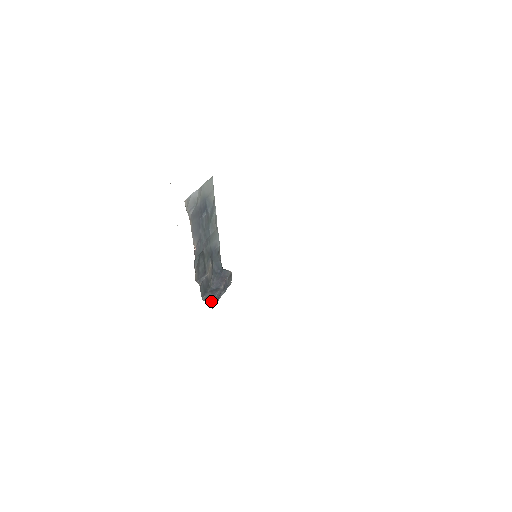
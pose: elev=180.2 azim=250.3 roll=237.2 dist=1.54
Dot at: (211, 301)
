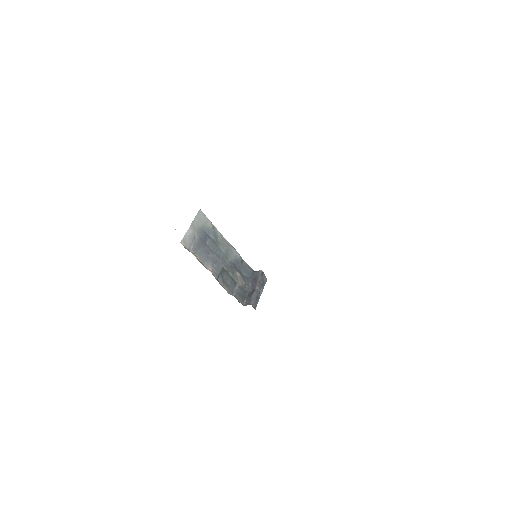
Dot at: (250, 303)
